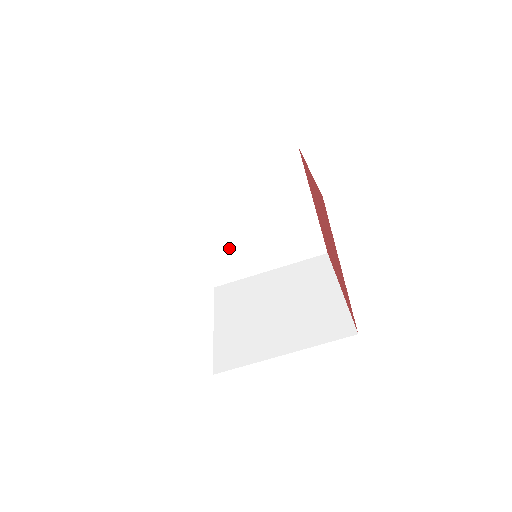
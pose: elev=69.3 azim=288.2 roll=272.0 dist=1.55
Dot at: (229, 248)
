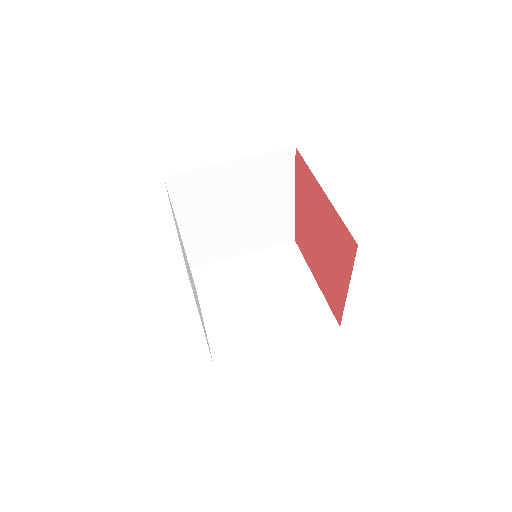
Dot at: (235, 320)
